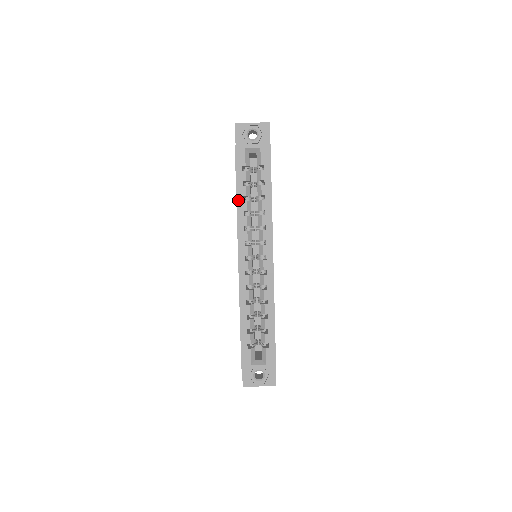
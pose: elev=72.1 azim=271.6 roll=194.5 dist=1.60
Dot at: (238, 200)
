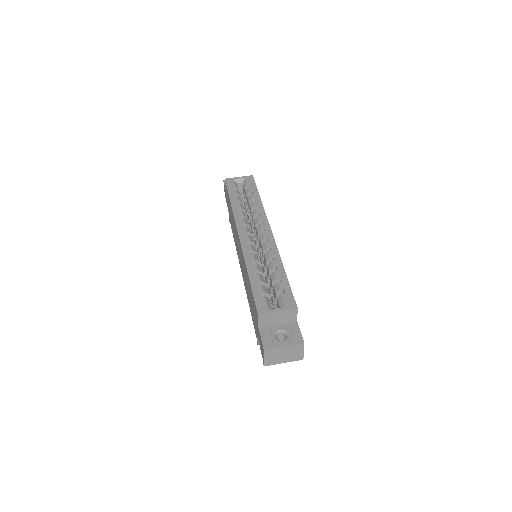
Dot at: (232, 203)
